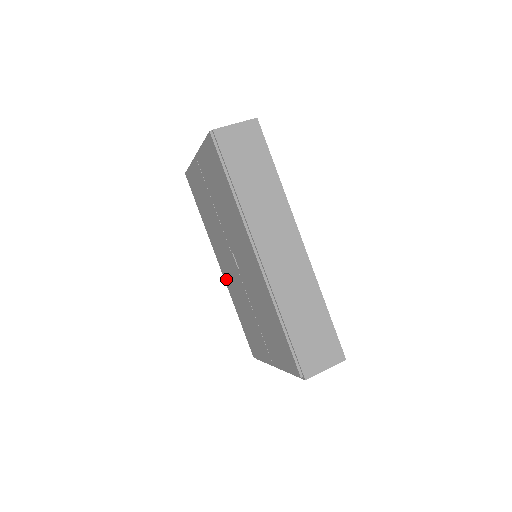
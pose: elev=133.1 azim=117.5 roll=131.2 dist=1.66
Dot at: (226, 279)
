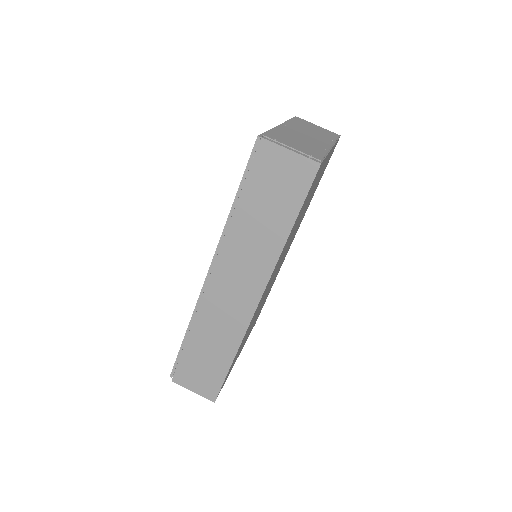
Dot at: occluded
